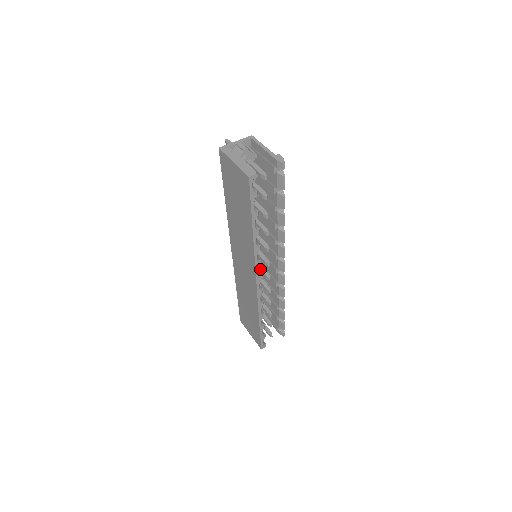
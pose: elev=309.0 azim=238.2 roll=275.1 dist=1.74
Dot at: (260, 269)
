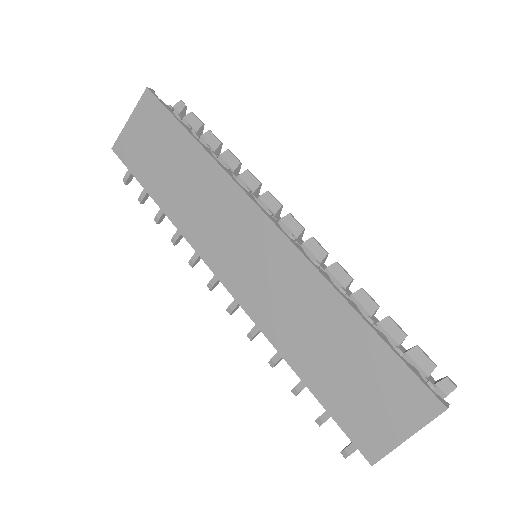
Dot at: occluded
